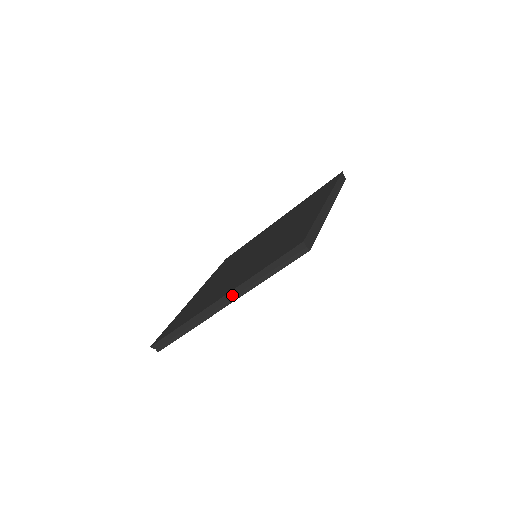
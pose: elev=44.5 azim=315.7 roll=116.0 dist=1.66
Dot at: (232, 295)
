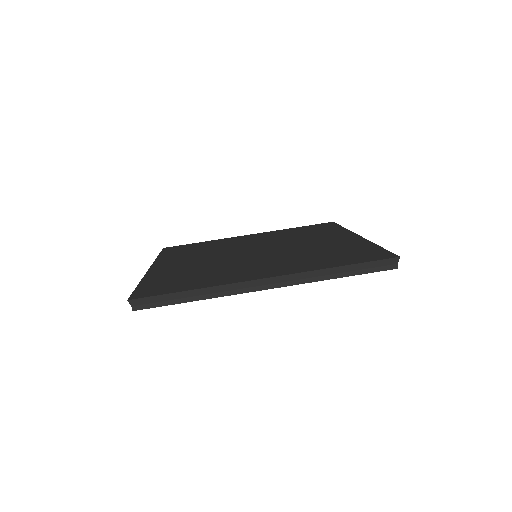
Dot at: occluded
